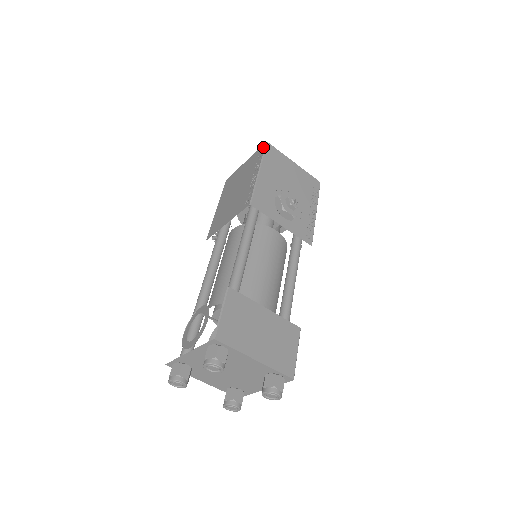
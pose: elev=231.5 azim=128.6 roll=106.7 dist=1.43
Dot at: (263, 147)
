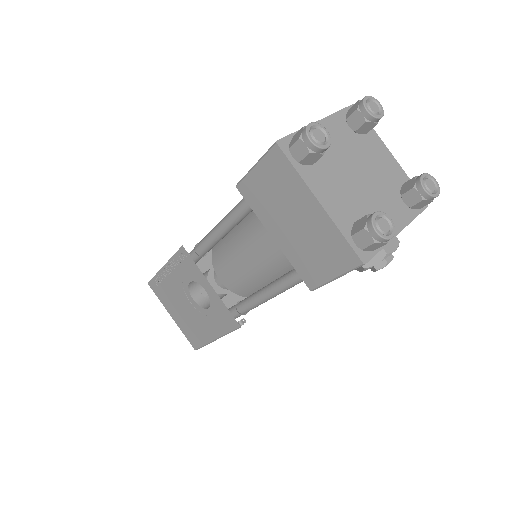
Dot at: occluded
